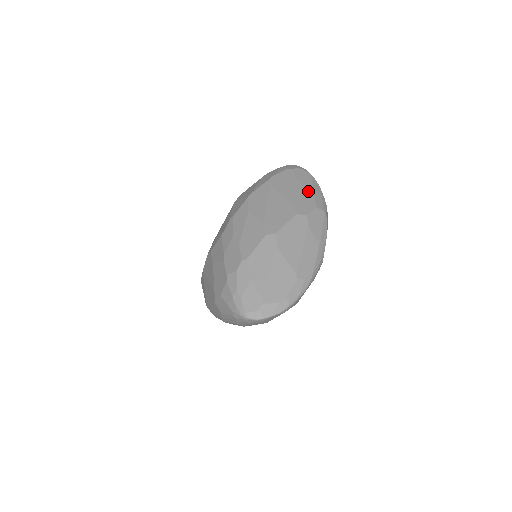
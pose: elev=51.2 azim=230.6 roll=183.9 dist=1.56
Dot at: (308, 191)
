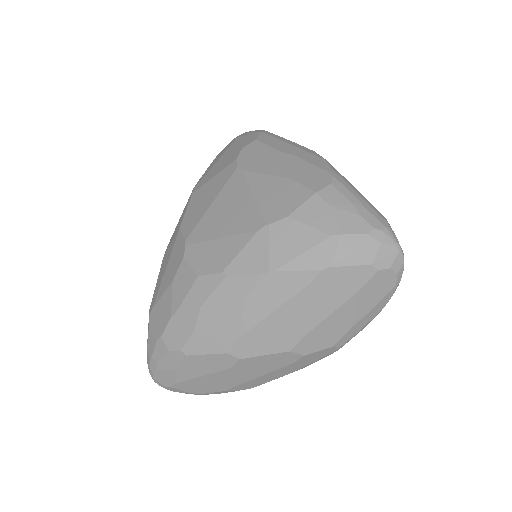
Dot at: (351, 319)
